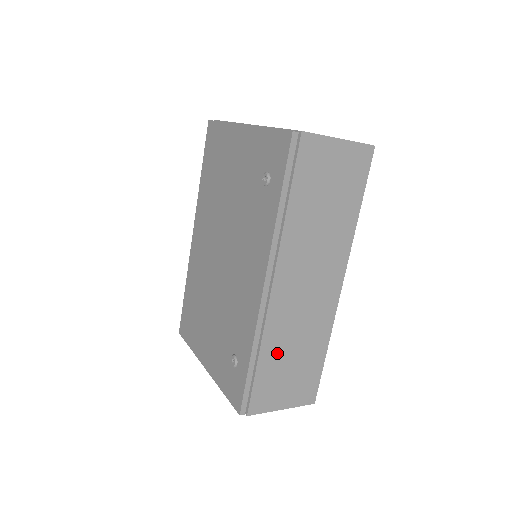
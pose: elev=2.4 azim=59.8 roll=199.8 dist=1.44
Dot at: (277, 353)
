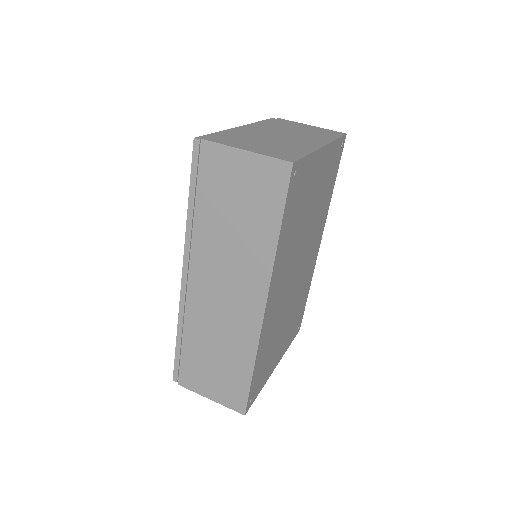
Dot at: (200, 343)
